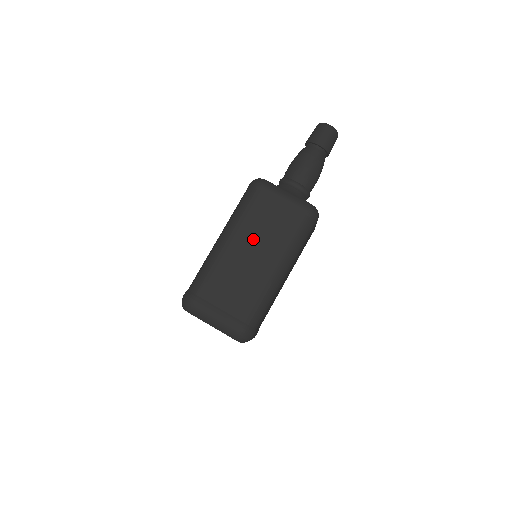
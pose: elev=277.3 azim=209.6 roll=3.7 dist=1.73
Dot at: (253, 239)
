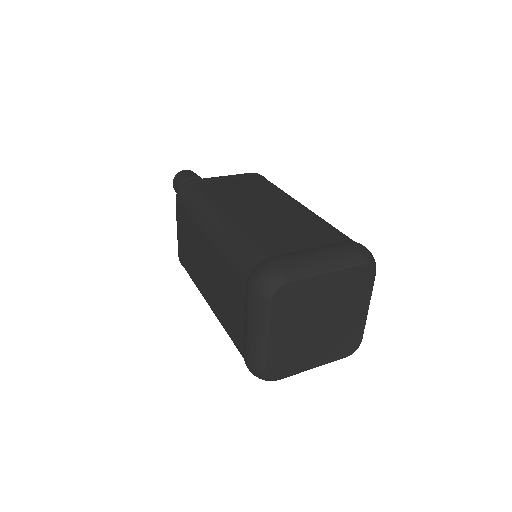
Dot at: (245, 201)
